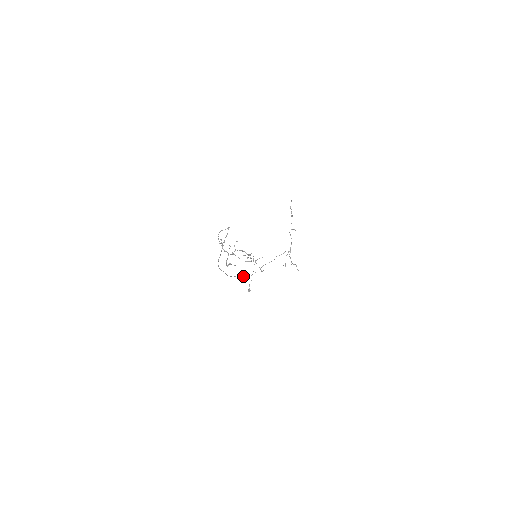
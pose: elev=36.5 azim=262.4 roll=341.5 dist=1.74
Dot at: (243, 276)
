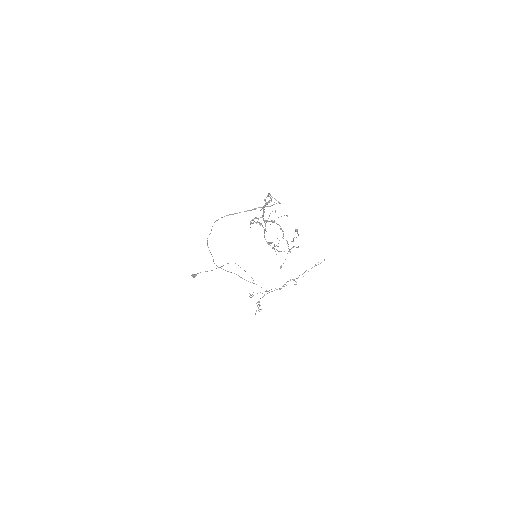
Dot at: occluded
